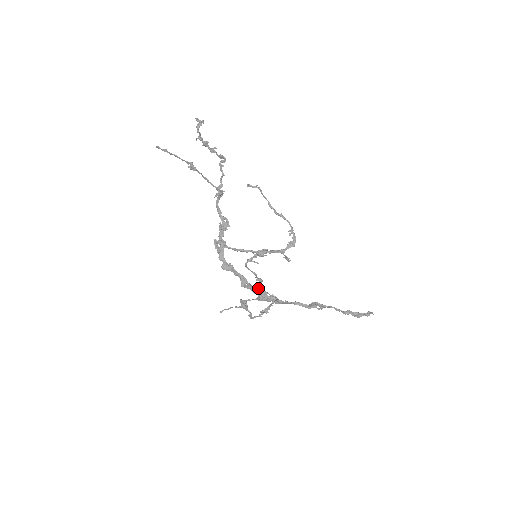
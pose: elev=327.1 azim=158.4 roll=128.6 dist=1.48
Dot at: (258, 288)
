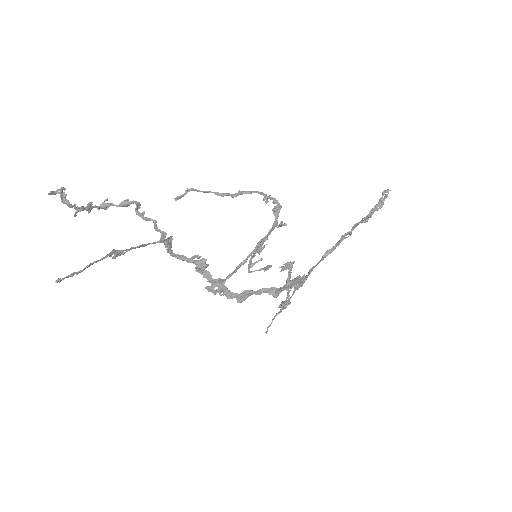
Dot at: (290, 282)
